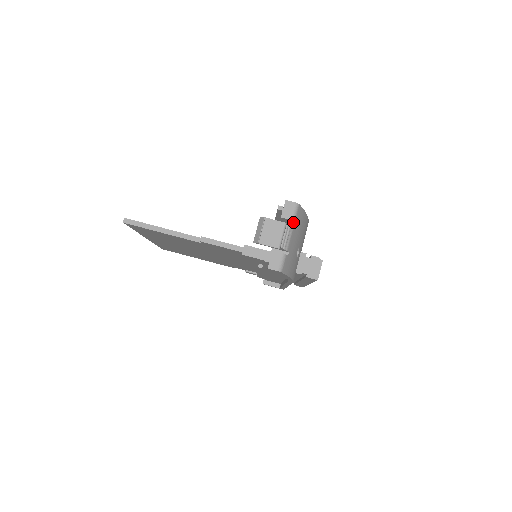
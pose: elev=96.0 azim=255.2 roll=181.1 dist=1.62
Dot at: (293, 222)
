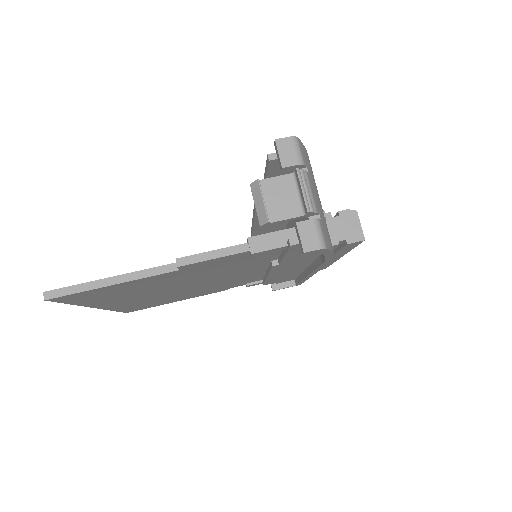
Dot at: (301, 168)
